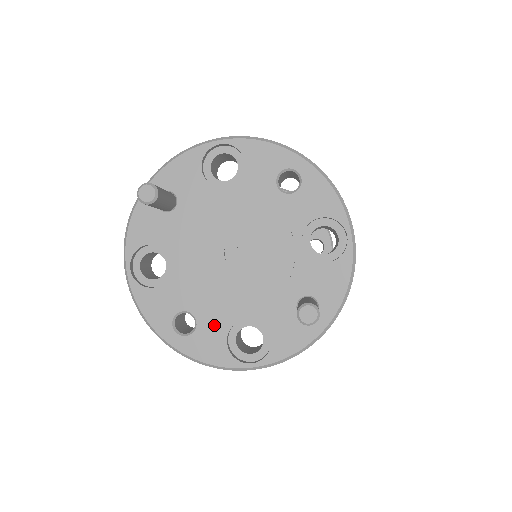
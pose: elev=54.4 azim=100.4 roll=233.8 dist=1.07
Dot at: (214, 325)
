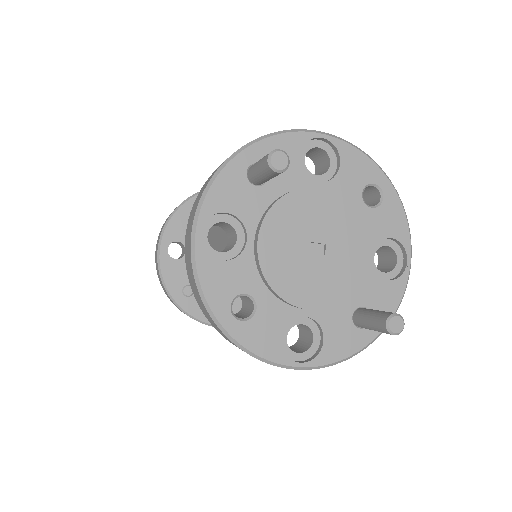
Dot at: (273, 316)
